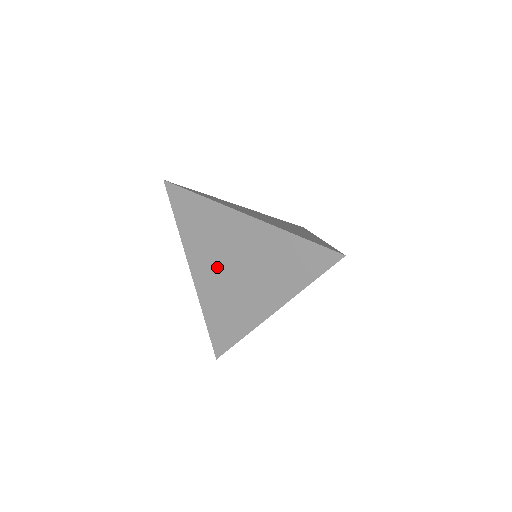
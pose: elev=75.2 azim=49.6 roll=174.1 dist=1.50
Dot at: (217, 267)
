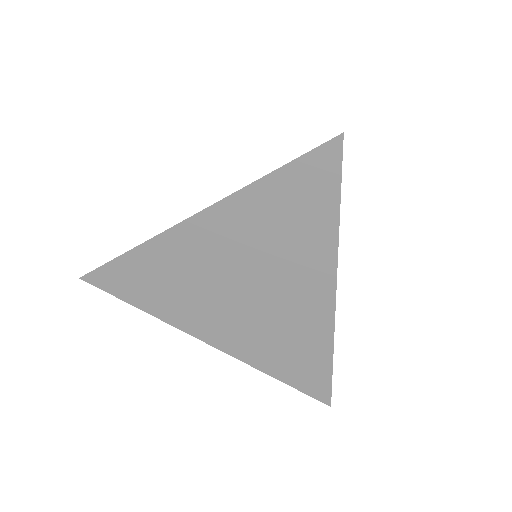
Dot at: (225, 309)
